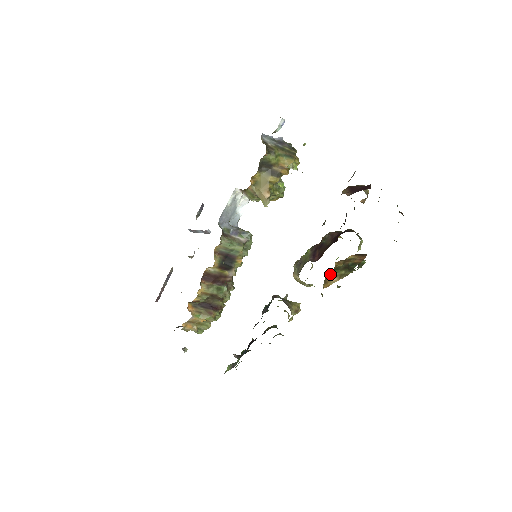
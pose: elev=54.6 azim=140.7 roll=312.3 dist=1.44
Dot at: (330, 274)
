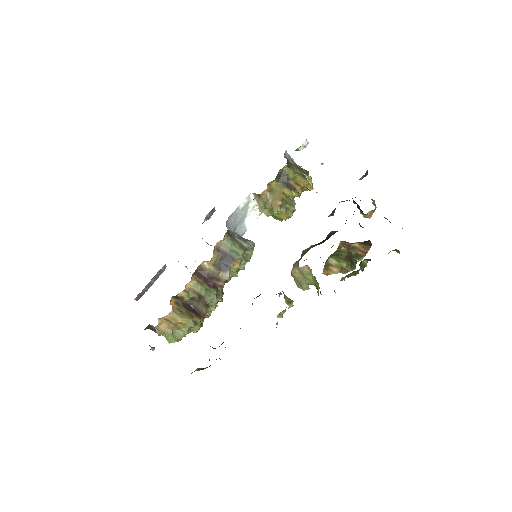
Dot at: (332, 261)
